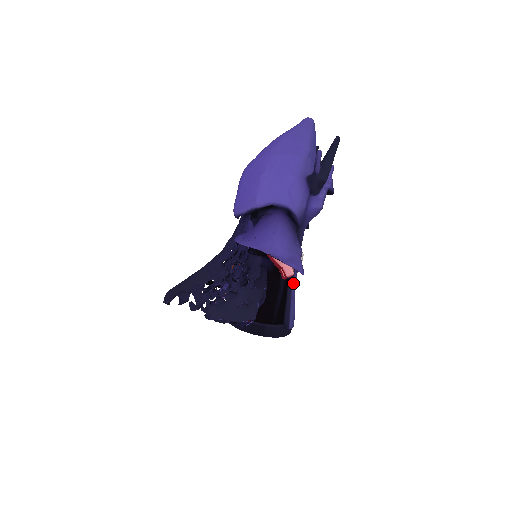
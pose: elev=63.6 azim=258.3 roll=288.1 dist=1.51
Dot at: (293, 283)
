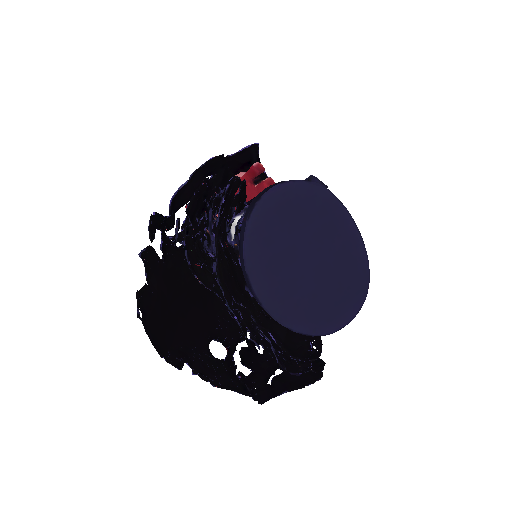
Dot at: occluded
